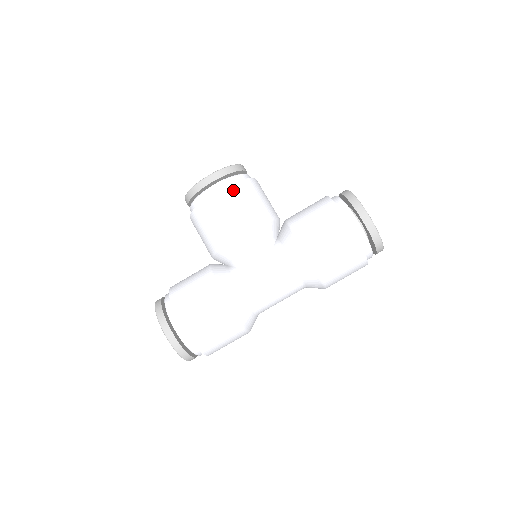
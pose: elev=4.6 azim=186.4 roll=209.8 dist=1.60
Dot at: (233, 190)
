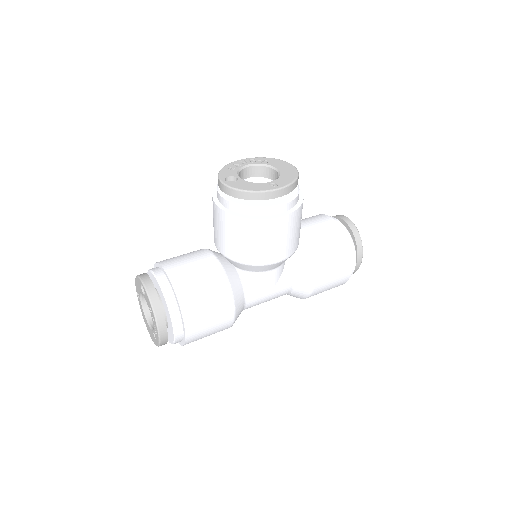
Dot at: (295, 217)
